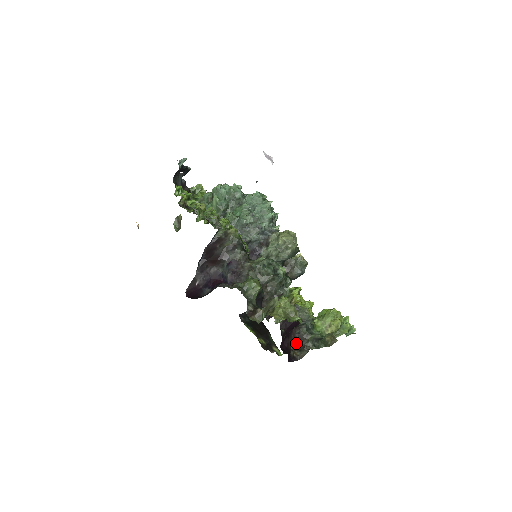
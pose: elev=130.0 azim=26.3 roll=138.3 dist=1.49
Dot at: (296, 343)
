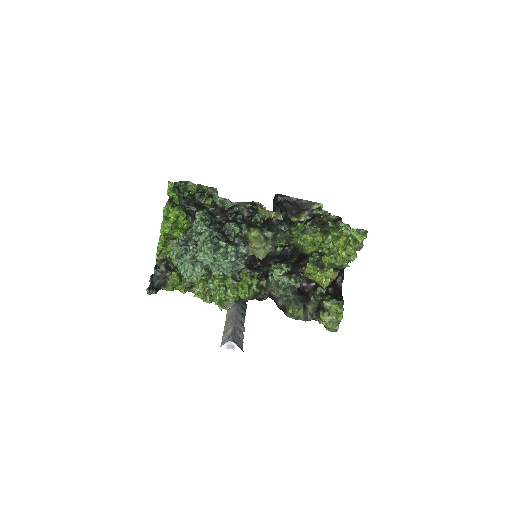
Dot at: occluded
